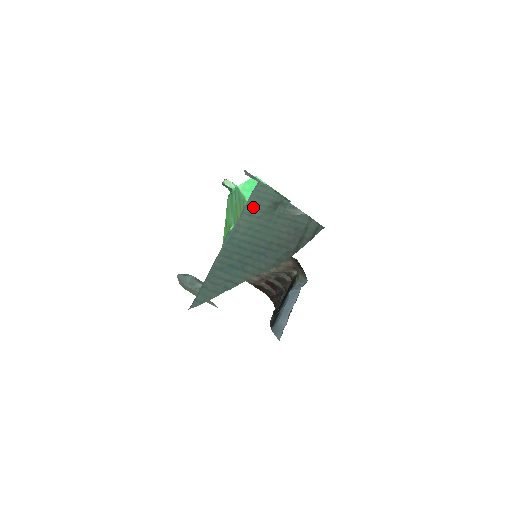
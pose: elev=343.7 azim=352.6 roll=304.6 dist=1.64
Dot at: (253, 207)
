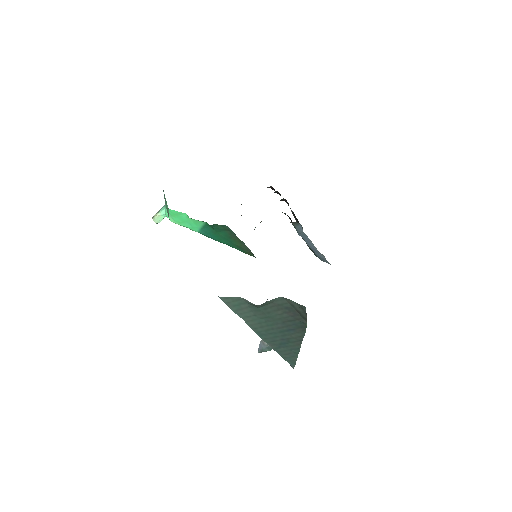
Dot at: (242, 313)
